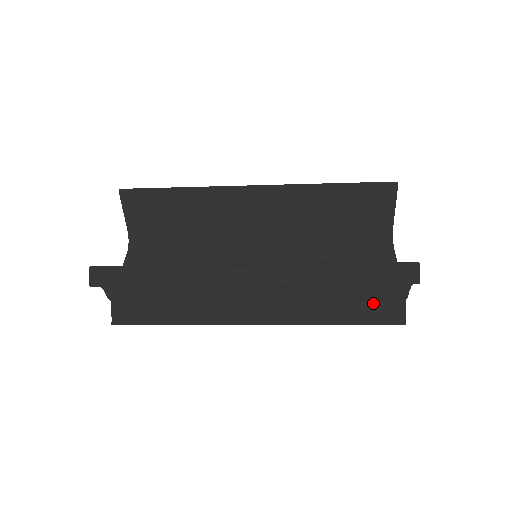
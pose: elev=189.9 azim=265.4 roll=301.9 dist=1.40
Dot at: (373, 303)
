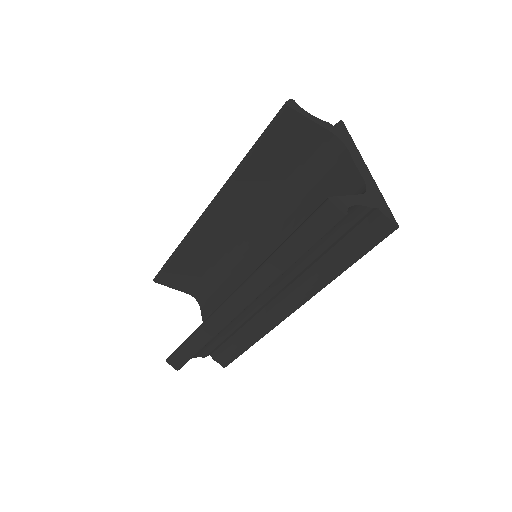
Dot at: (354, 233)
